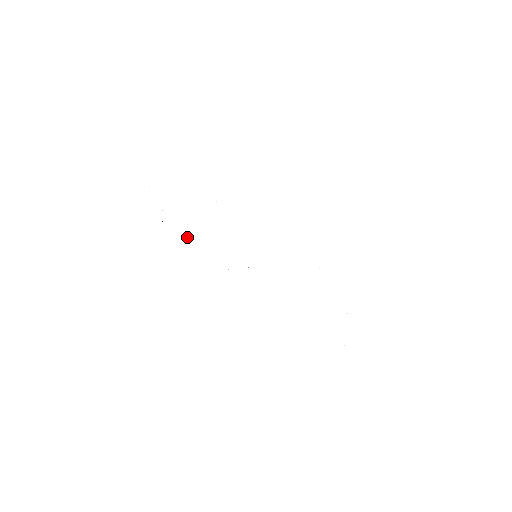
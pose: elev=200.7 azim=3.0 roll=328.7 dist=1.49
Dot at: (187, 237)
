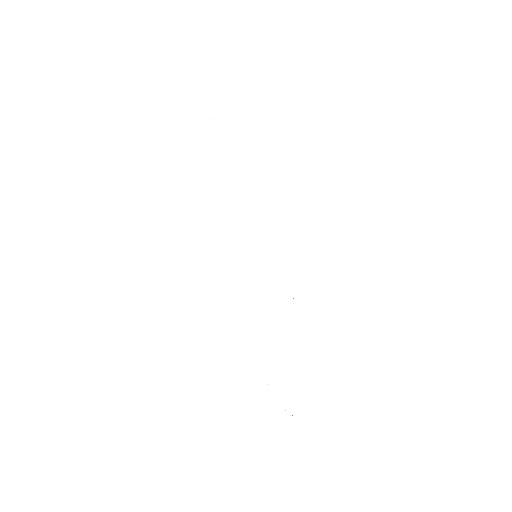
Dot at: occluded
